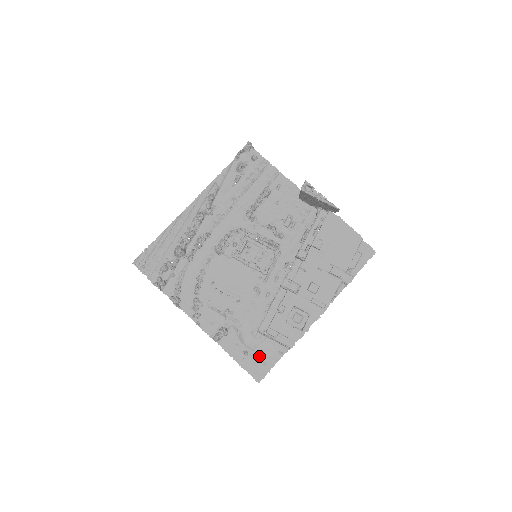
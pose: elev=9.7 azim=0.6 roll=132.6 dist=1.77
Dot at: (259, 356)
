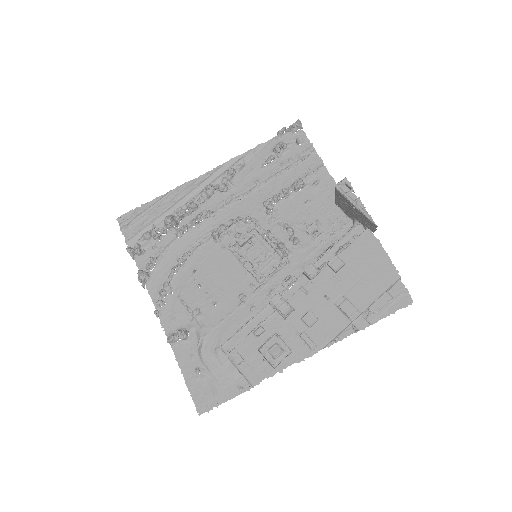
Dot at: (213, 381)
